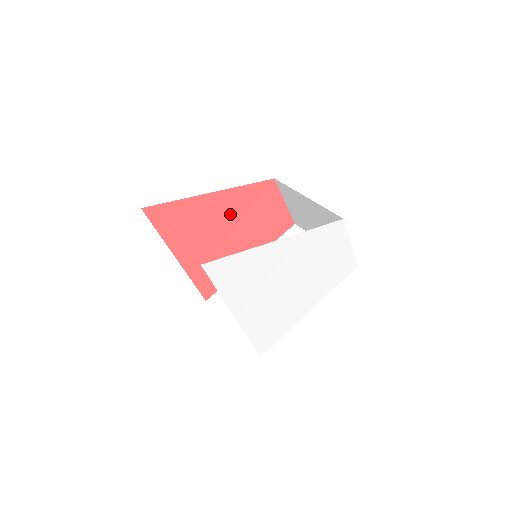
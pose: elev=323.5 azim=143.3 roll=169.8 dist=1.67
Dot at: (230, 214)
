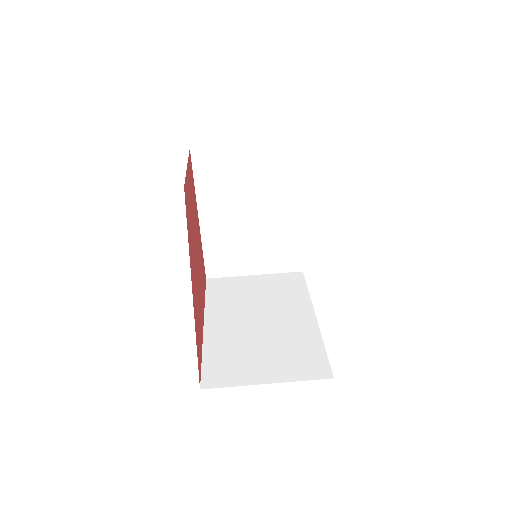
Dot at: (193, 259)
